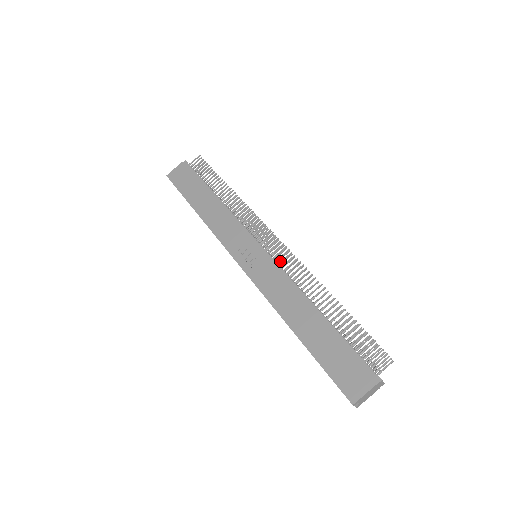
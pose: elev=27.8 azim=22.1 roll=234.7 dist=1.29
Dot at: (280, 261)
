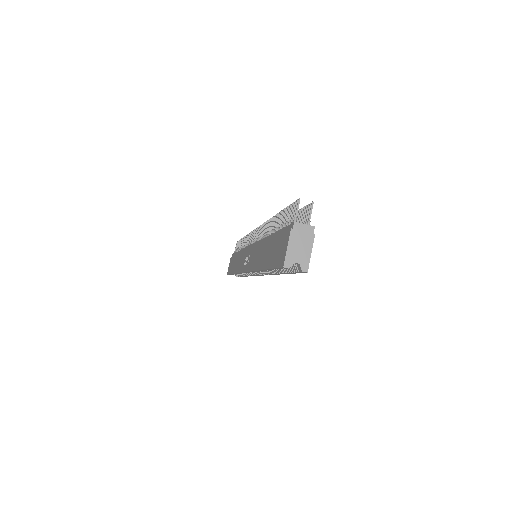
Dot at: (258, 238)
